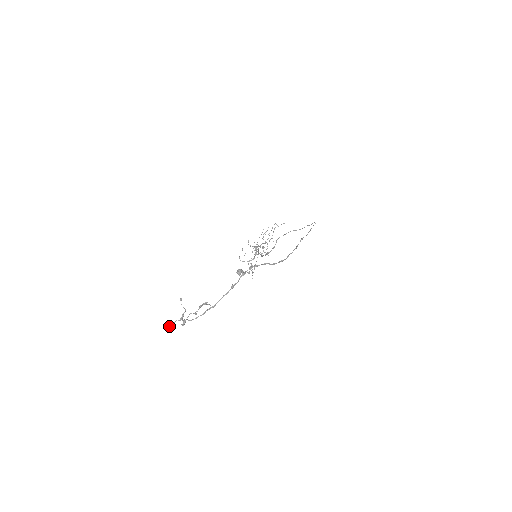
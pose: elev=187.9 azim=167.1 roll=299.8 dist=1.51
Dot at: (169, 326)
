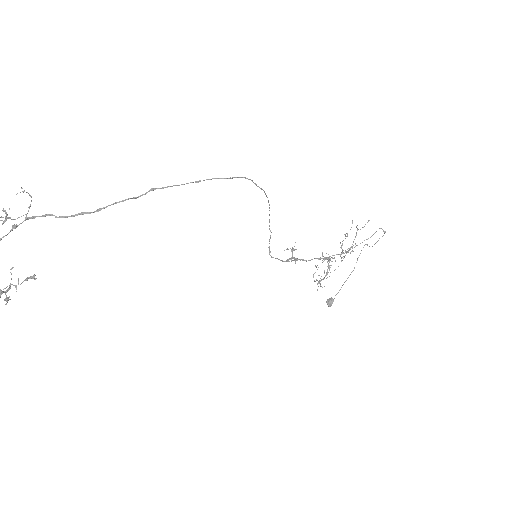
Dot at: (4, 300)
